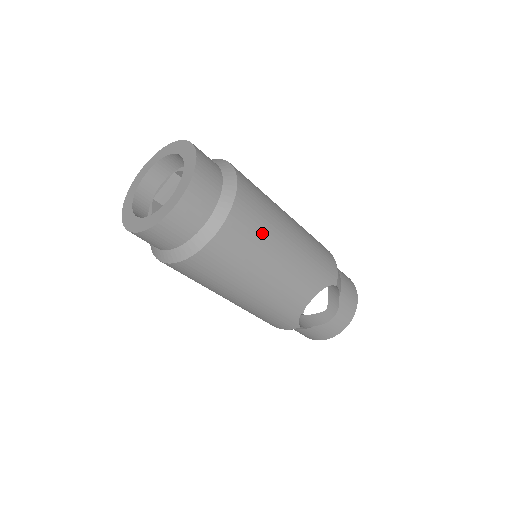
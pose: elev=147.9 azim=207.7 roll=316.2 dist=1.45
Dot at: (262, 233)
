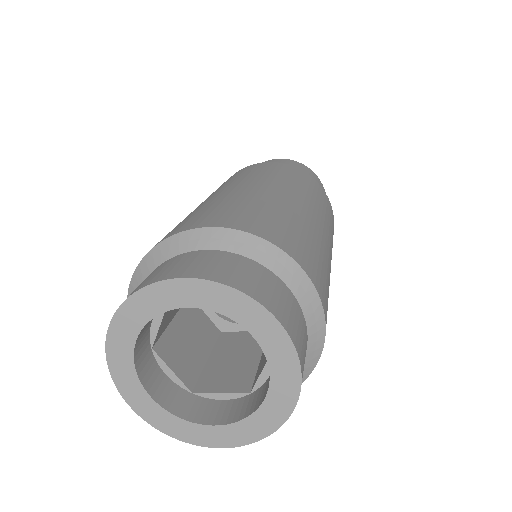
Dot at: (328, 288)
